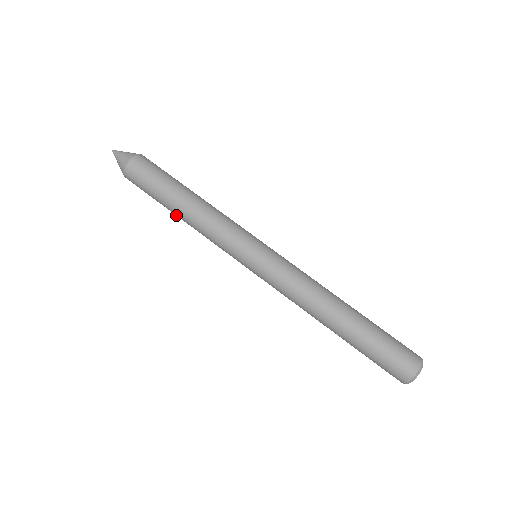
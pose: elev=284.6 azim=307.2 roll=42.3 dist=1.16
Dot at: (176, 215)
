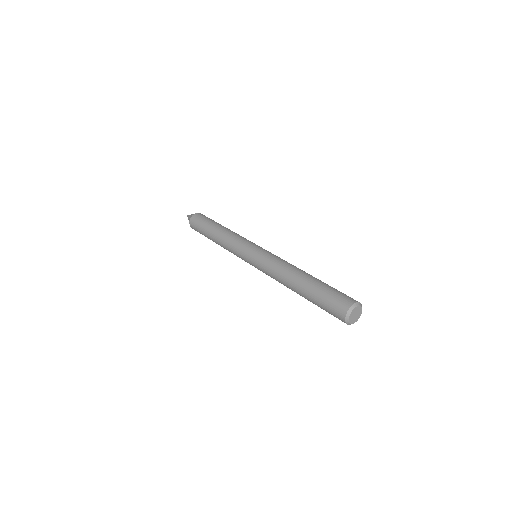
Dot at: (216, 243)
